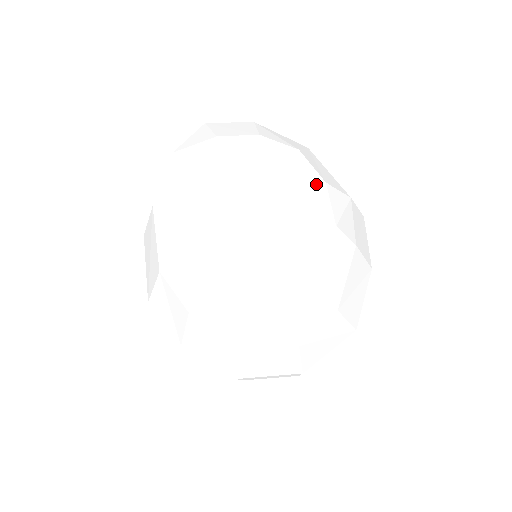
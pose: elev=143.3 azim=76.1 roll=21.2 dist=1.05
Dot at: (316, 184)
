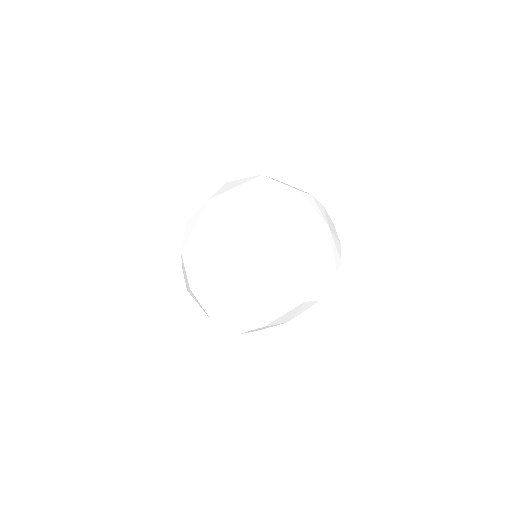
Dot at: (333, 224)
